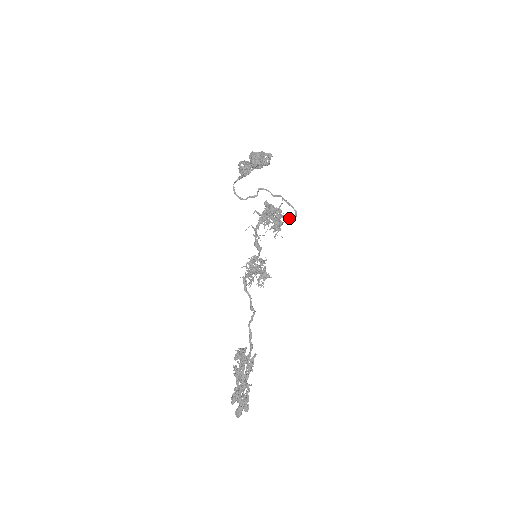
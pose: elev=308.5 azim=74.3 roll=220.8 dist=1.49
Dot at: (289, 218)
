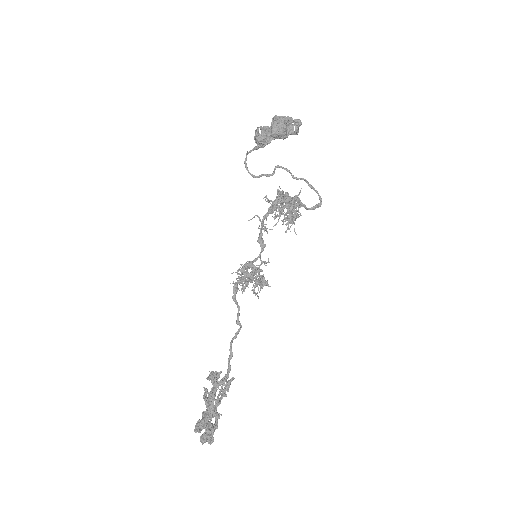
Dot at: (311, 207)
